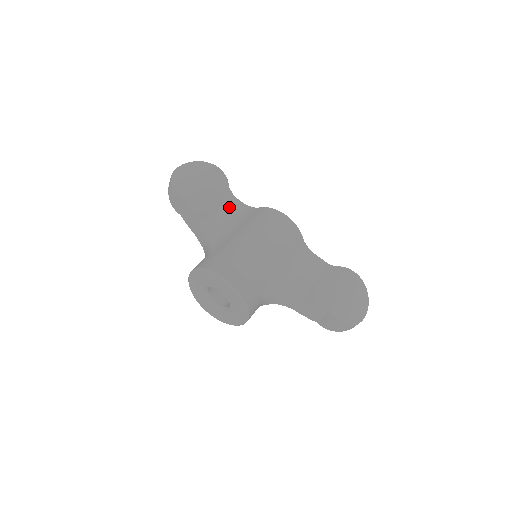
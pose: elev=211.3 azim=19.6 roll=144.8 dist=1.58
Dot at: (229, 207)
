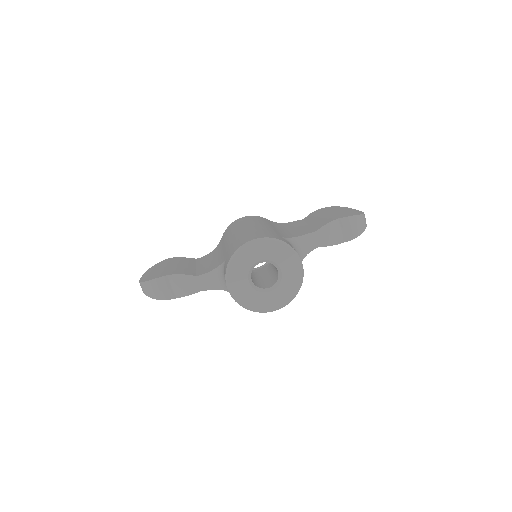
Dot at: (202, 261)
